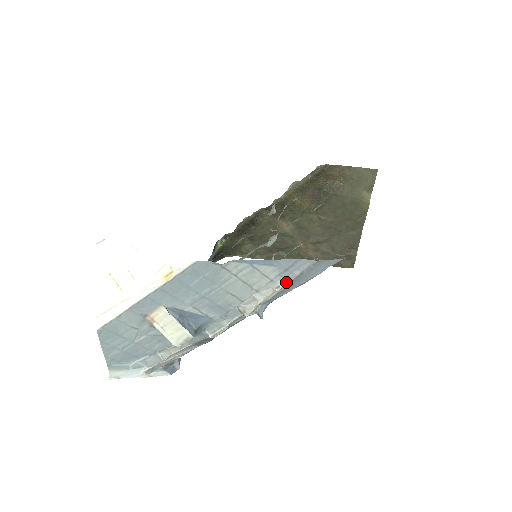
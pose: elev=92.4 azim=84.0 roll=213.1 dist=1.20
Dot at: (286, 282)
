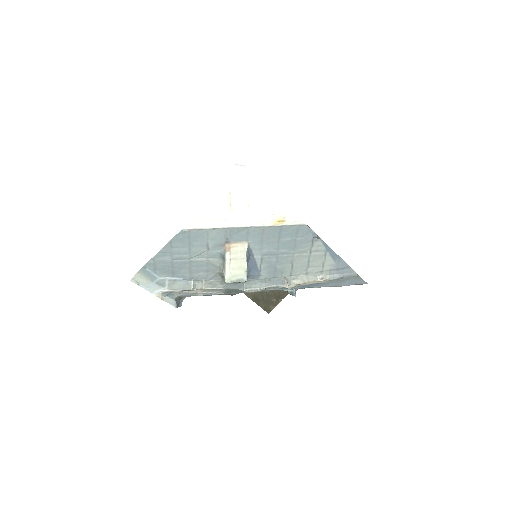
Dot at: (328, 278)
